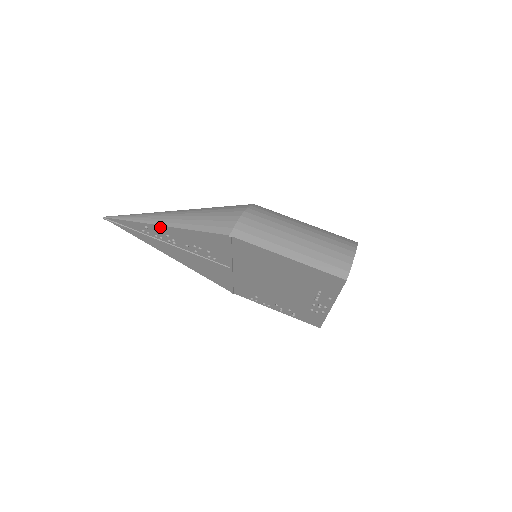
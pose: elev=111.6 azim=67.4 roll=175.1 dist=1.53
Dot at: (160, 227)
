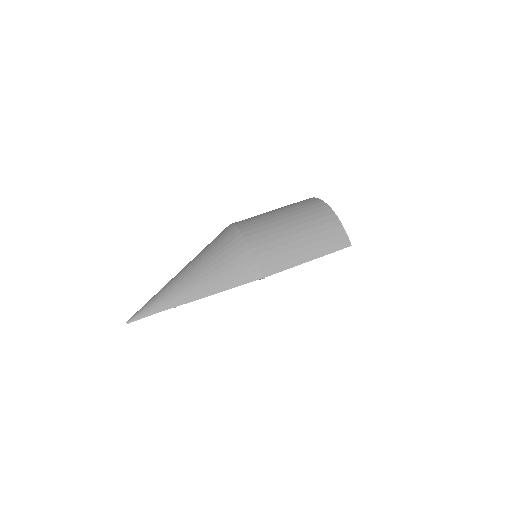
Dot at: occluded
